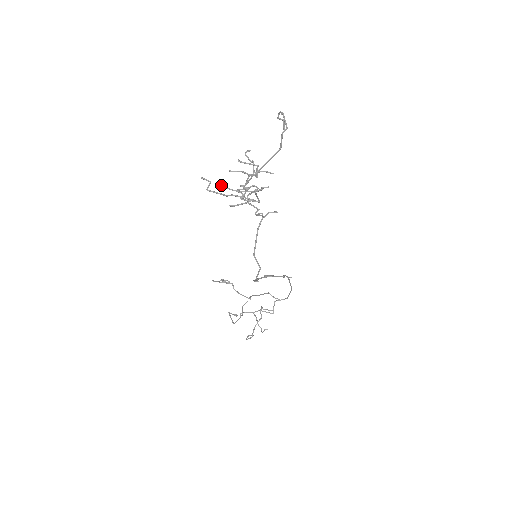
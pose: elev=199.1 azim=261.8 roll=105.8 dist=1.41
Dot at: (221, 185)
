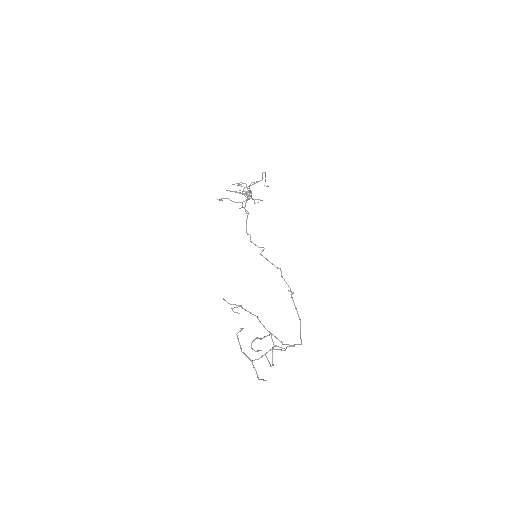
Dot at: (227, 190)
